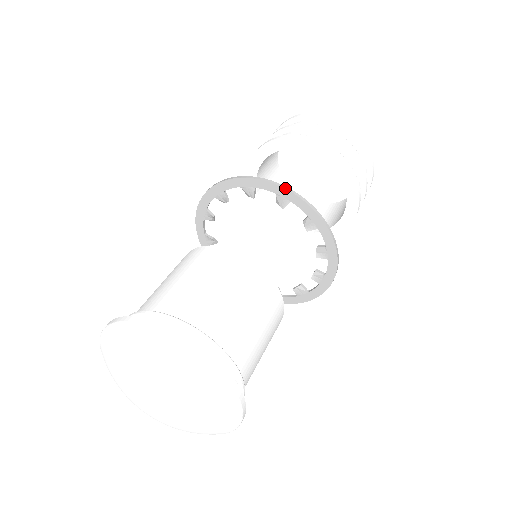
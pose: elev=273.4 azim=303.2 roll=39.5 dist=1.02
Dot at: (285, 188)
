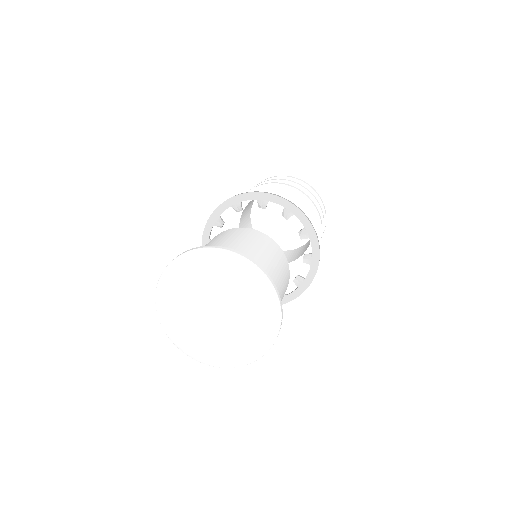
Dot at: (293, 203)
